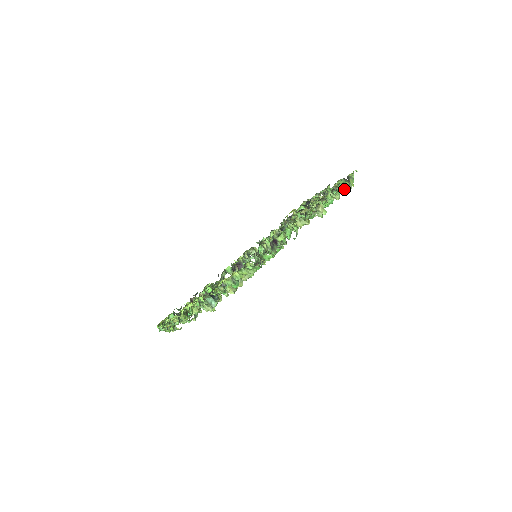
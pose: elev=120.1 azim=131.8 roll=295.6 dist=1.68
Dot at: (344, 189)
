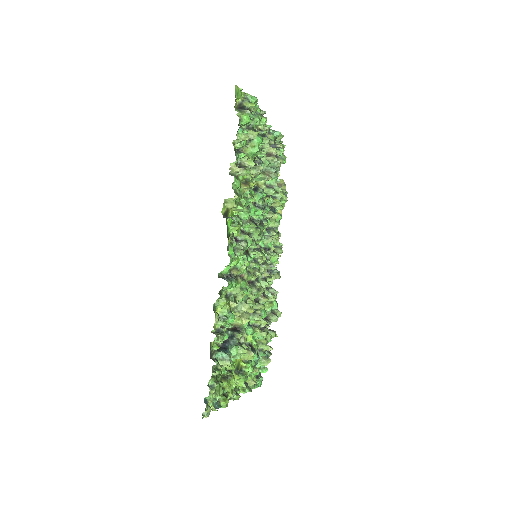
Dot at: (243, 122)
